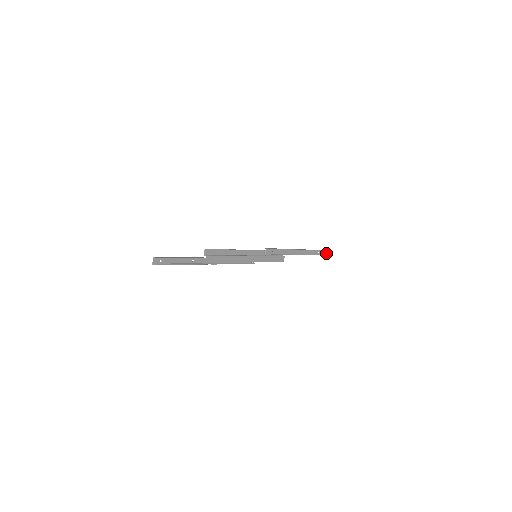
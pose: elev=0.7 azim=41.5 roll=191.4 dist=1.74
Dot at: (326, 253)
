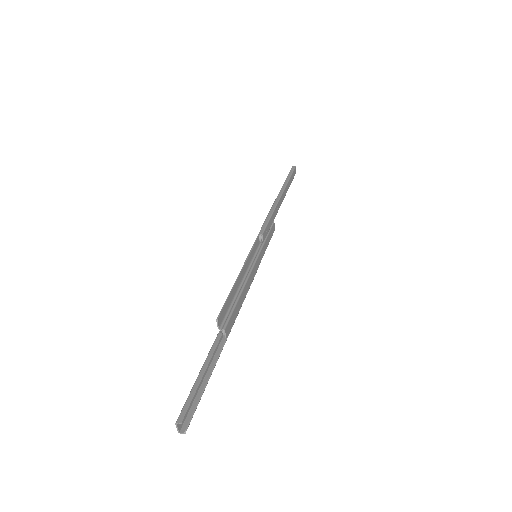
Dot at: (294, 173)
